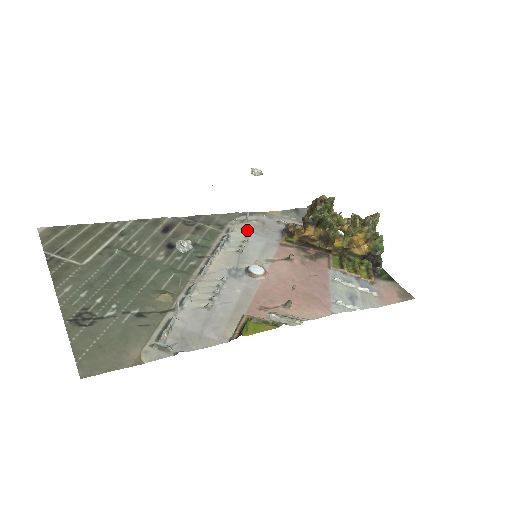
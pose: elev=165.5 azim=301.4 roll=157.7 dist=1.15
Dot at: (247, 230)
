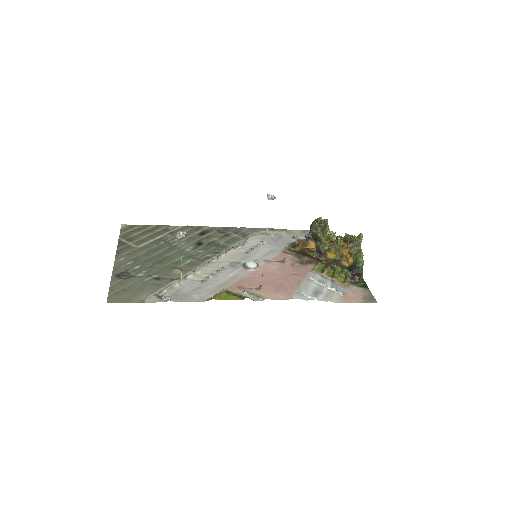
Dot at: (263, 240)
